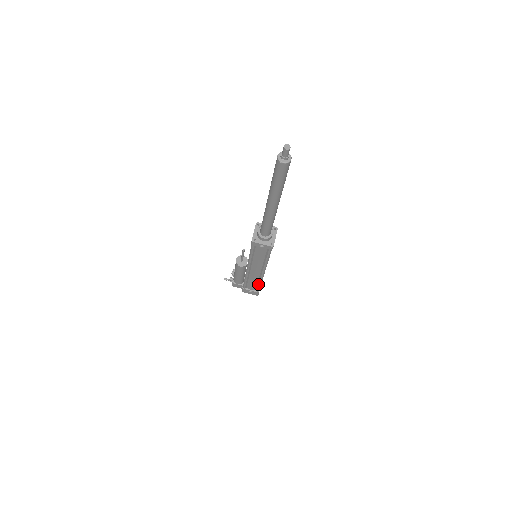
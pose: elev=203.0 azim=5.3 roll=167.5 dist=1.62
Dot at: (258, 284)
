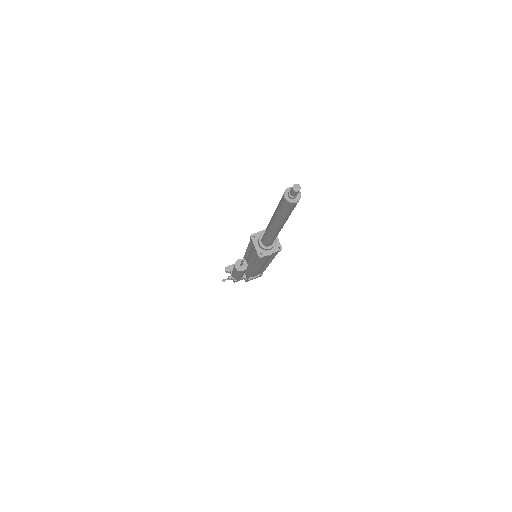
Dot at: (263, 271)
